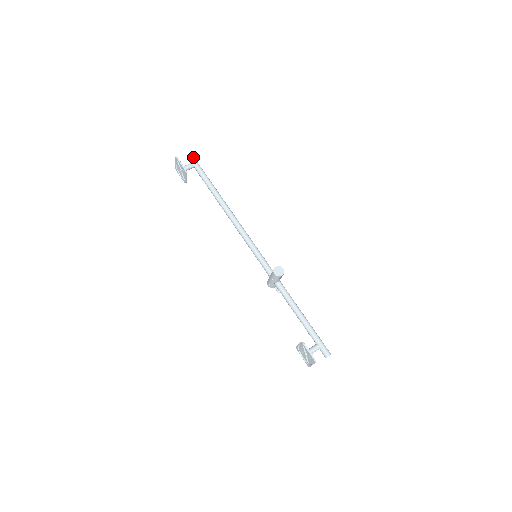
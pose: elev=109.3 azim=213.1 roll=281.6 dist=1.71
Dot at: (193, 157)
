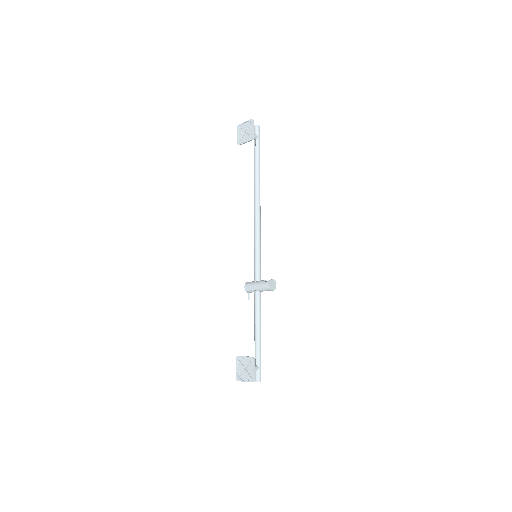
Dot at: occluded
